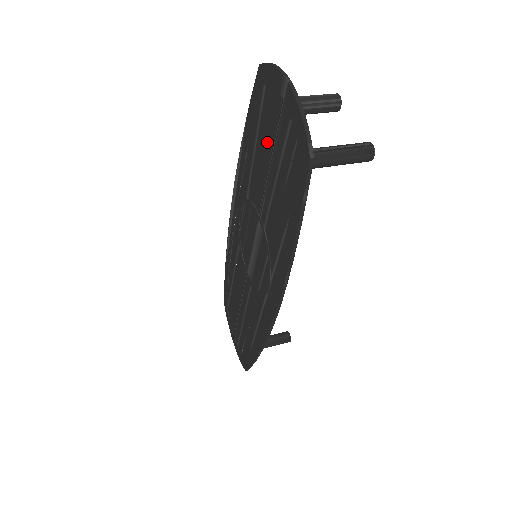
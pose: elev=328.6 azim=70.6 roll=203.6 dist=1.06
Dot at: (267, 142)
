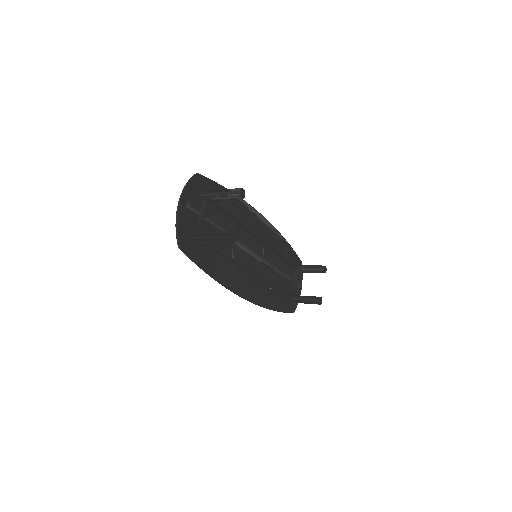
Dot at: (208, 213)
